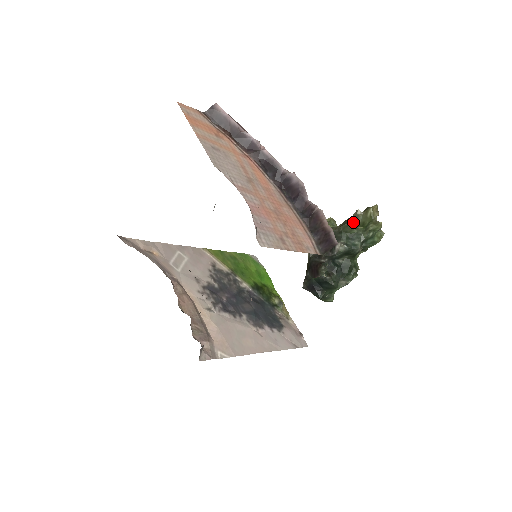
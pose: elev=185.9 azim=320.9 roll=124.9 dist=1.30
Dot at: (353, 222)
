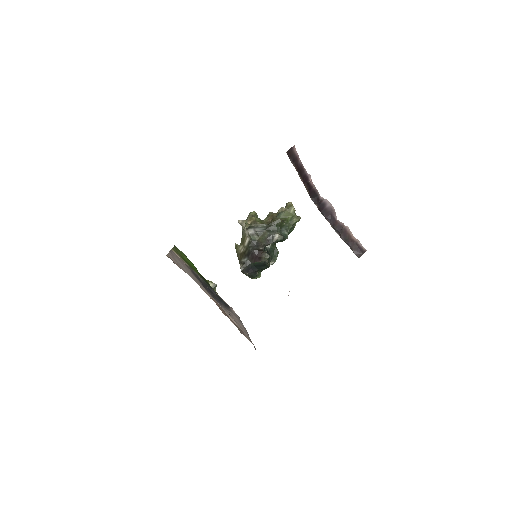
Dot at: (278, 216)
